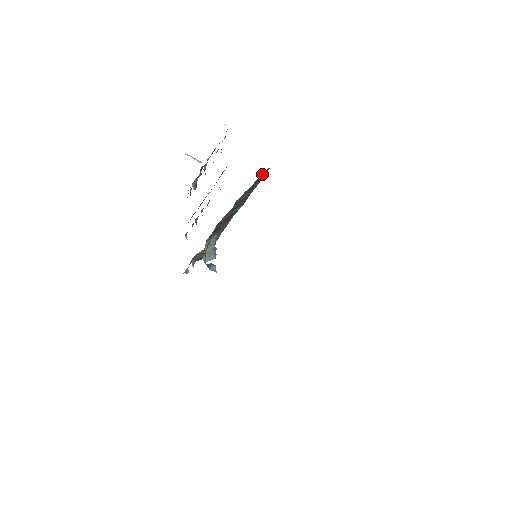
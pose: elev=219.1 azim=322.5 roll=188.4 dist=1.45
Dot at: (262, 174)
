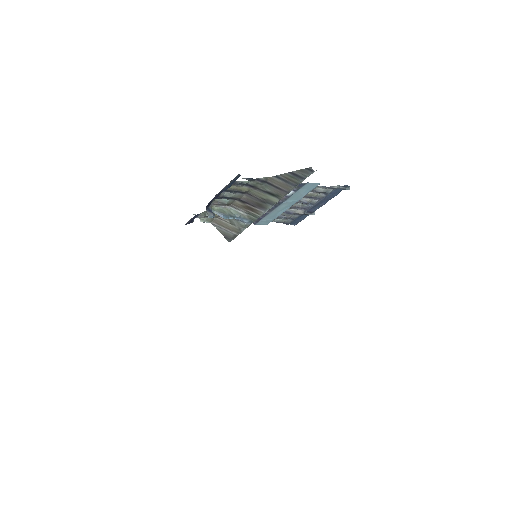
Dot at: (303, 170)
